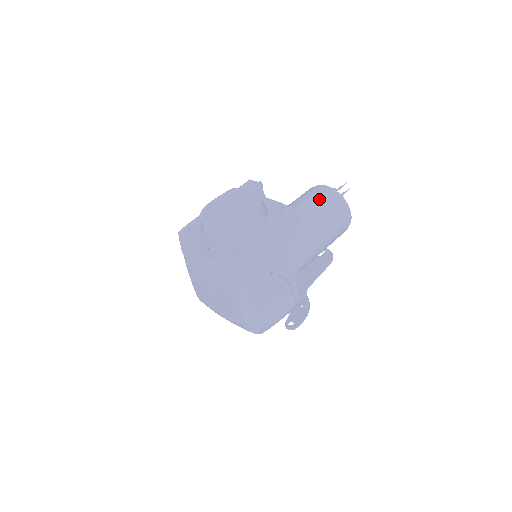
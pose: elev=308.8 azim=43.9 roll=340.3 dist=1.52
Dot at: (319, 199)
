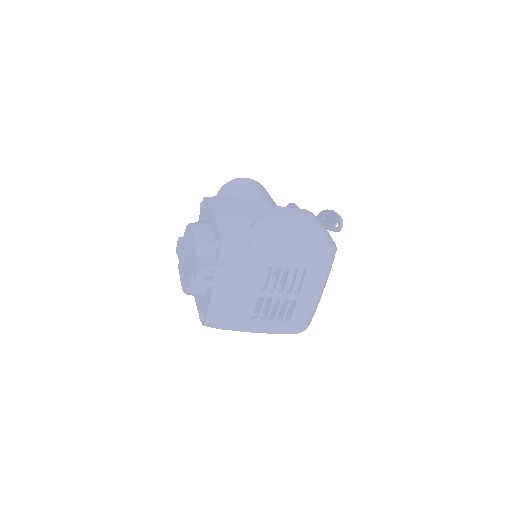
Dot at: occluded
